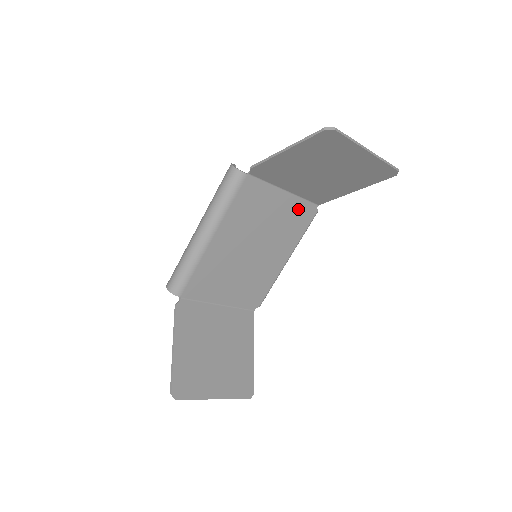
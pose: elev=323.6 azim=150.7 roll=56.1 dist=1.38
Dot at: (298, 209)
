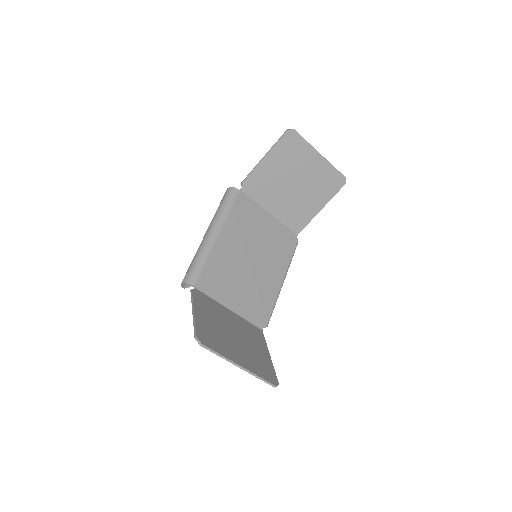
Dot at: (282, 233)
